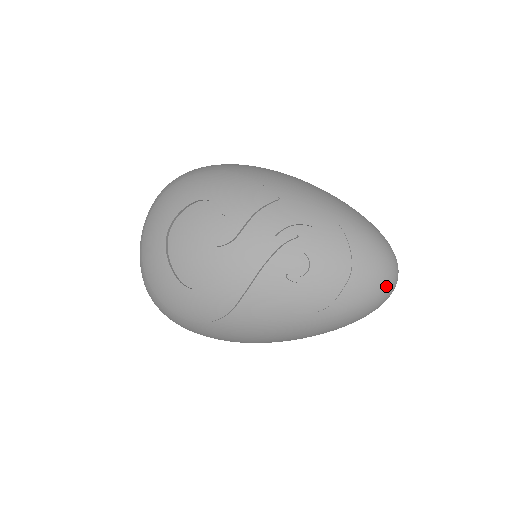
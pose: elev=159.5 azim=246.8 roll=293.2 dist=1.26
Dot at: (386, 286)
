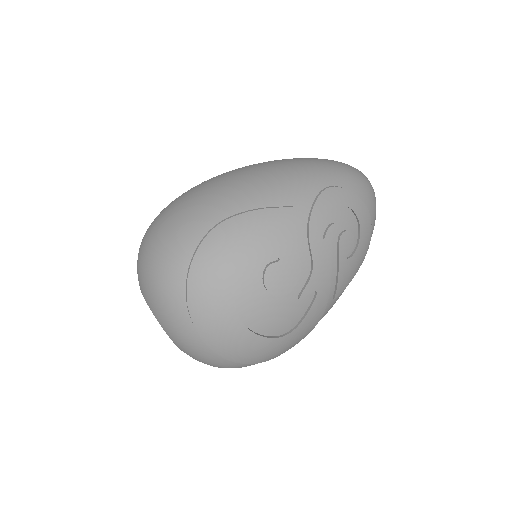
Dot at: (375, 198)
